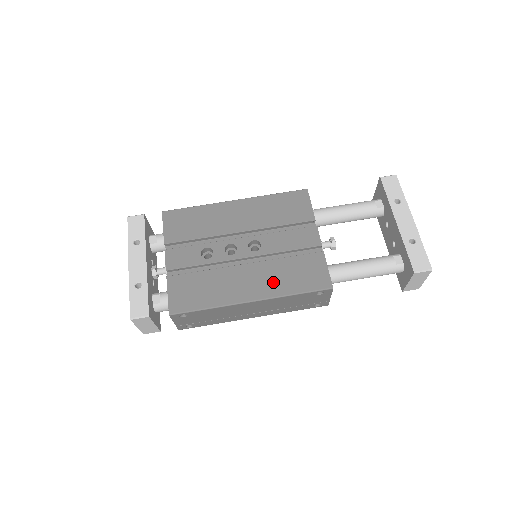
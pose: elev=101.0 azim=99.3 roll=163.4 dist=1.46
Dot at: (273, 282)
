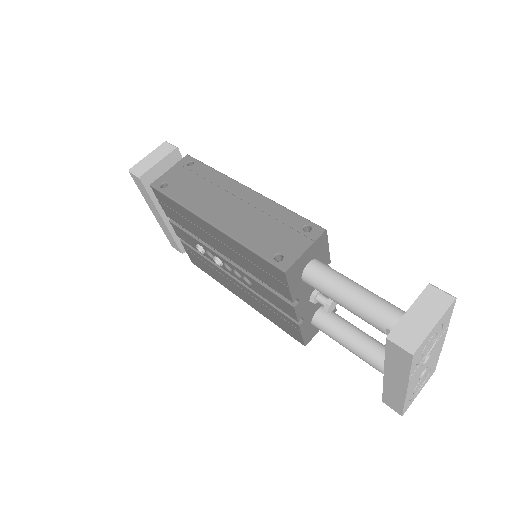
Dot at: occluded
